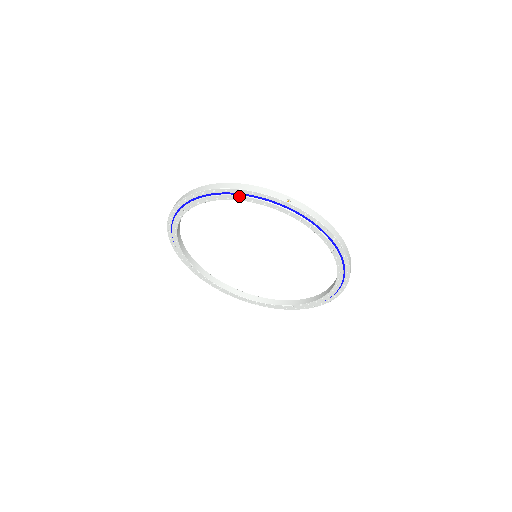
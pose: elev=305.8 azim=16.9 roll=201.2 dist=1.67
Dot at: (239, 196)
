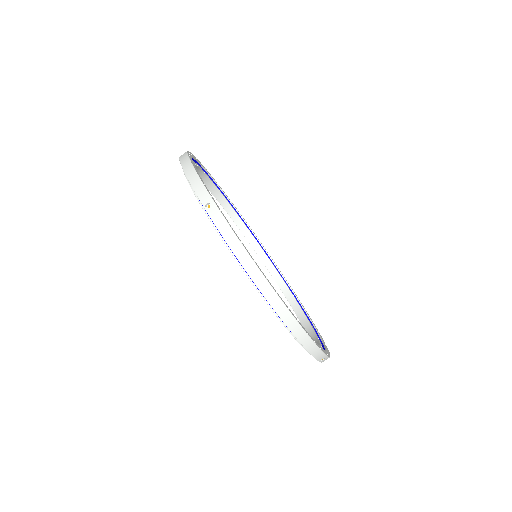
Dot at: (186, 177)
